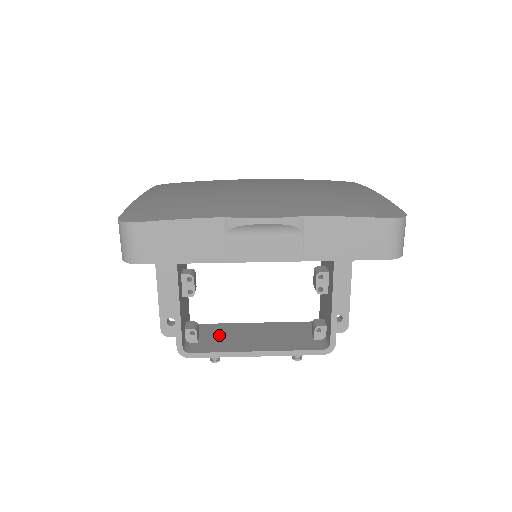
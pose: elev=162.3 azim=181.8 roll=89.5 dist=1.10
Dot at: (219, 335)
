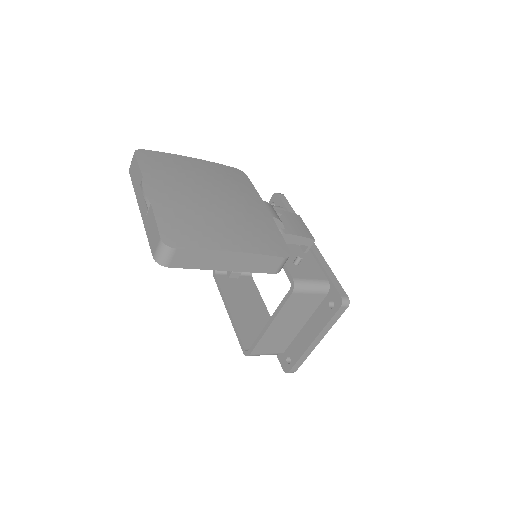
Dot at: (242, 289)
